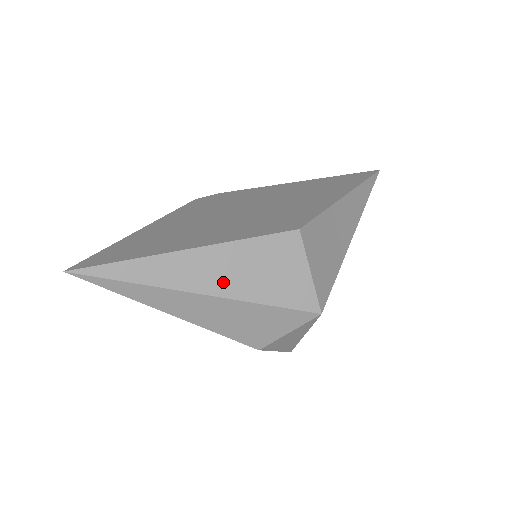
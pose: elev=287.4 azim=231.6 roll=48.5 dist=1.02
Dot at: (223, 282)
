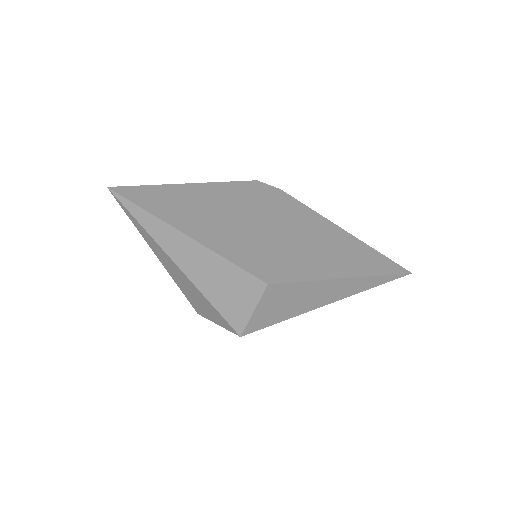
Dot at: (195, 270)
